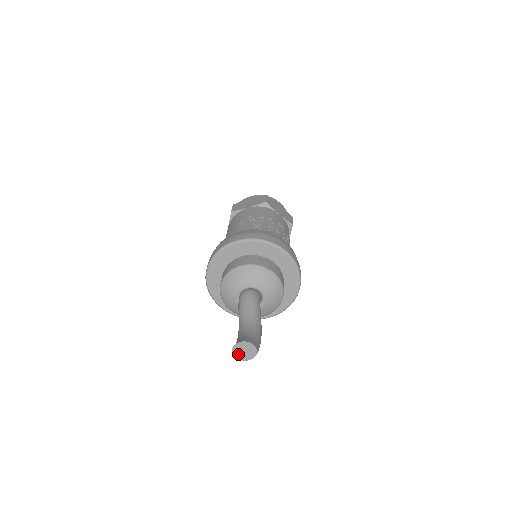
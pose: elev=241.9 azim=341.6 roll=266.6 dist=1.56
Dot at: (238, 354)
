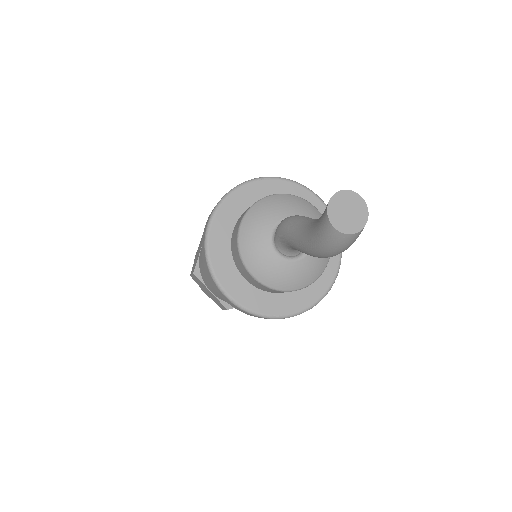
Dot at: (336, 218)
